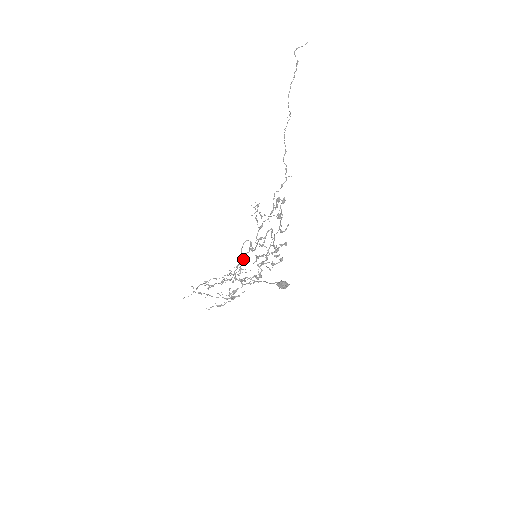
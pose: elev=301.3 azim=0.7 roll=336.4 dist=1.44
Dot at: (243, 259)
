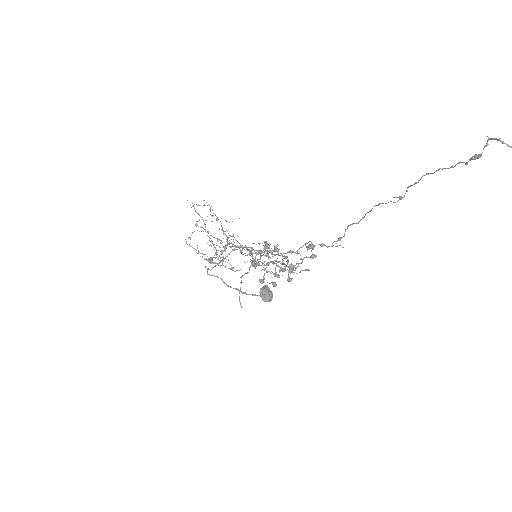
Dot at: (241, 247)
